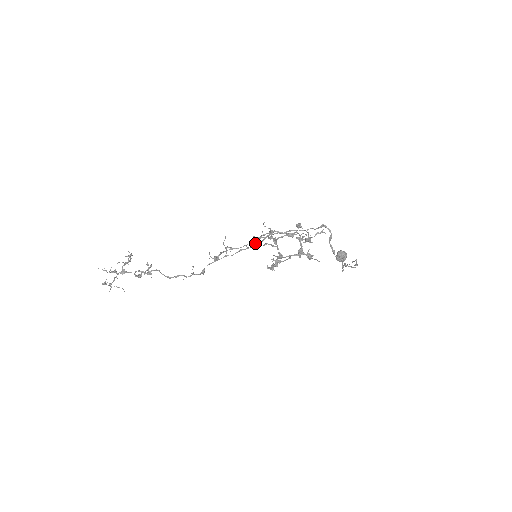
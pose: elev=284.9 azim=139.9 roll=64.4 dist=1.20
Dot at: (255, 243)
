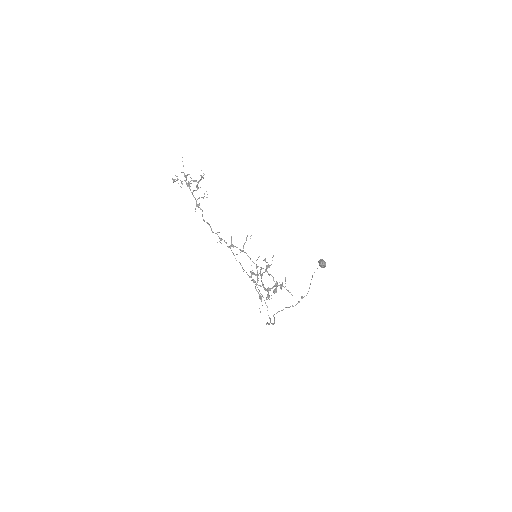
Dot at: occluded
